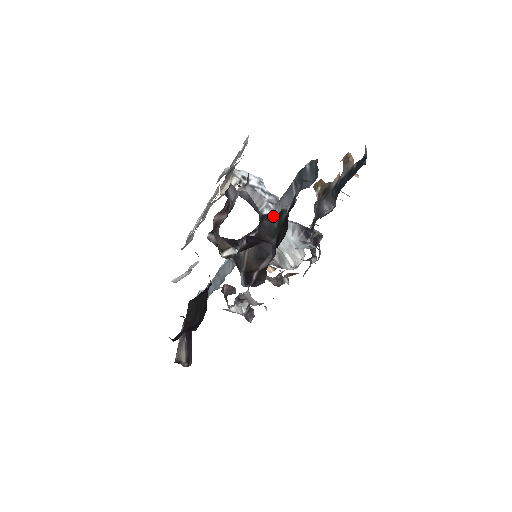
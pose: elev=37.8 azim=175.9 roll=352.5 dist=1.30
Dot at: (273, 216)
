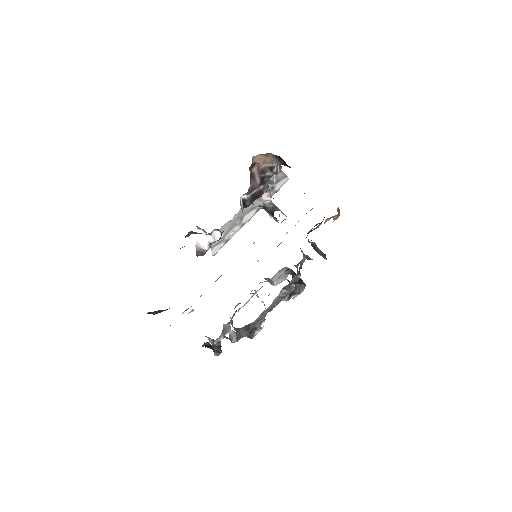
Dot at: occluded
